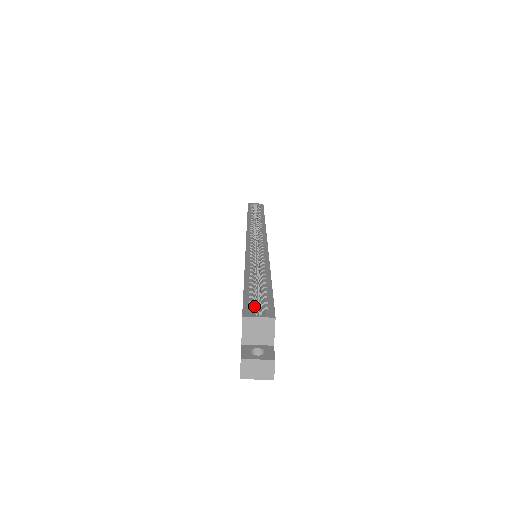
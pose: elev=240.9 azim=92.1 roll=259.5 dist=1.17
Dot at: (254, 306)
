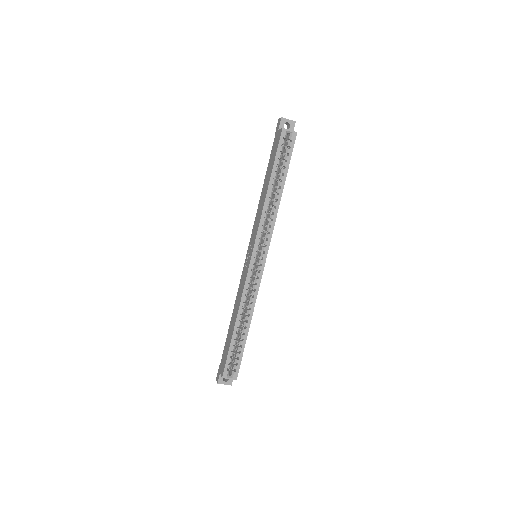
Dot at: (230, 365)
